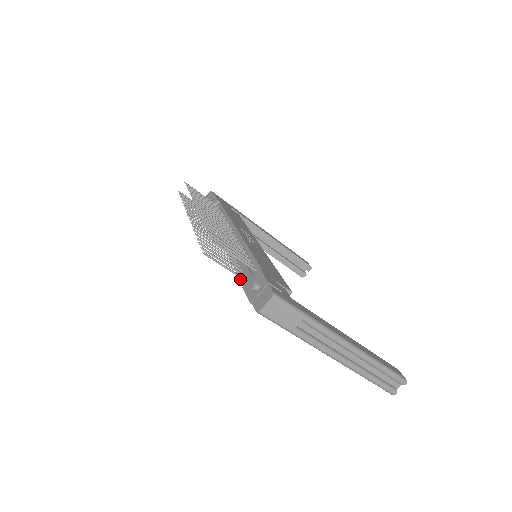
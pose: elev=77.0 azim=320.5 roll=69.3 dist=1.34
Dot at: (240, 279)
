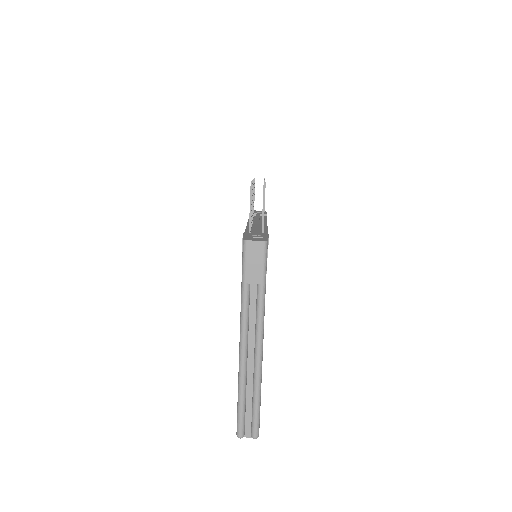
Dot at: occluded
